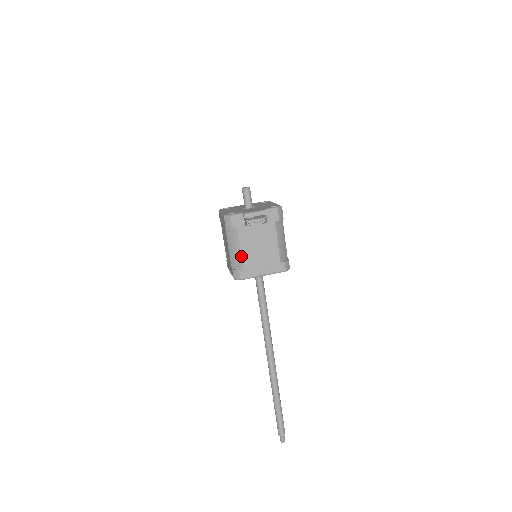
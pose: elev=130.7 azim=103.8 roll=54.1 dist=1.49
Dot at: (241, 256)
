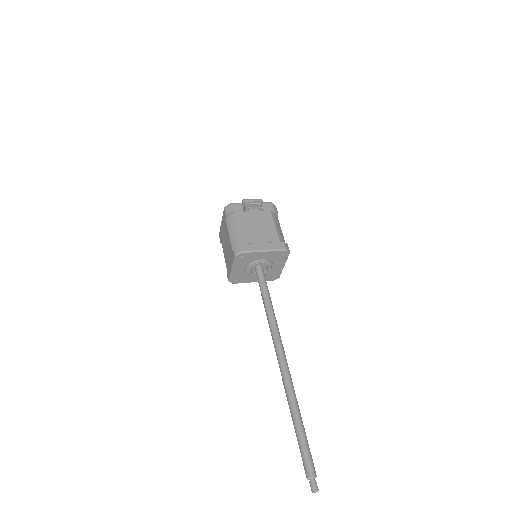
Dot at: (241, 233)
